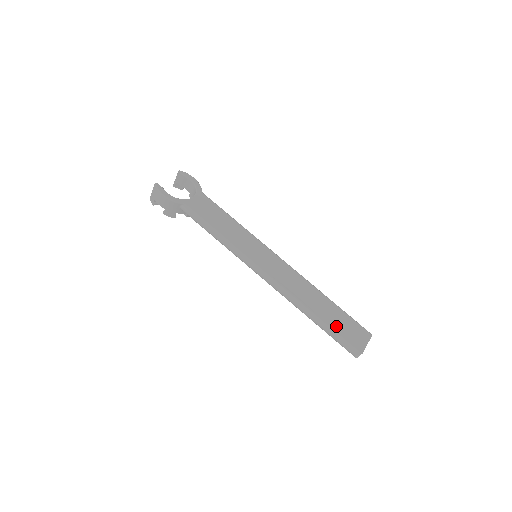
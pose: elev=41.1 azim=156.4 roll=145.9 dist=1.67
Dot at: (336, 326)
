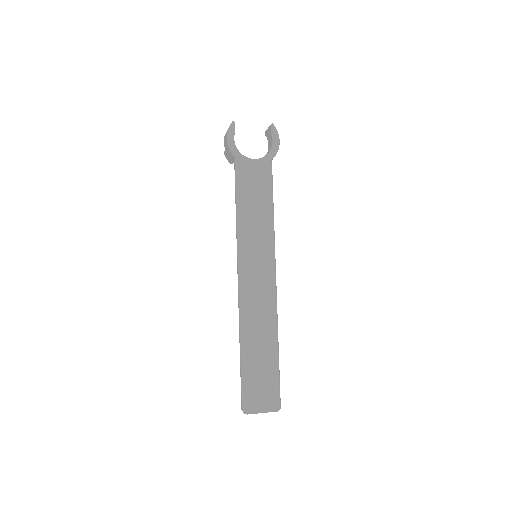
Dot at: (252, 374)
